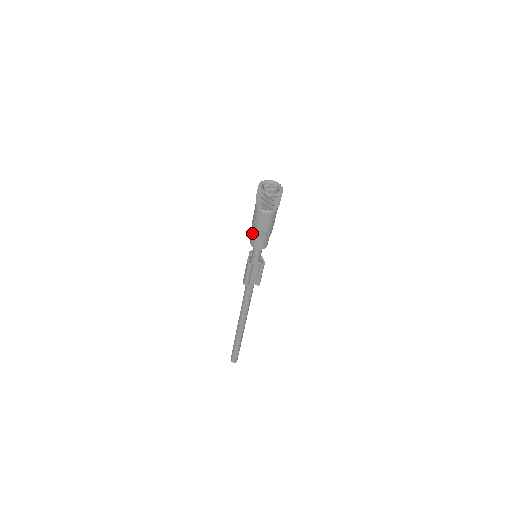
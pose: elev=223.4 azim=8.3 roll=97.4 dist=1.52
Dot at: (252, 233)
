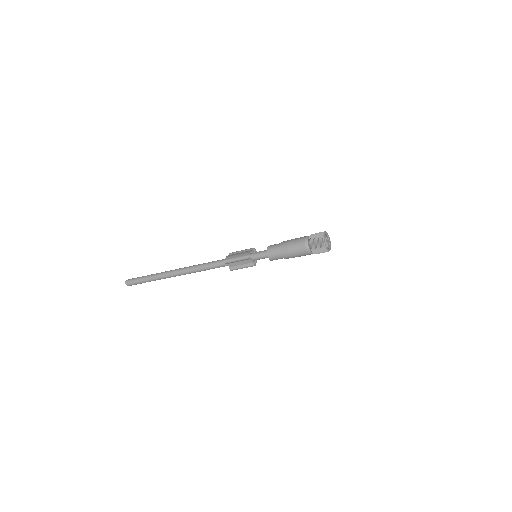
Dot at: (278, 246)
